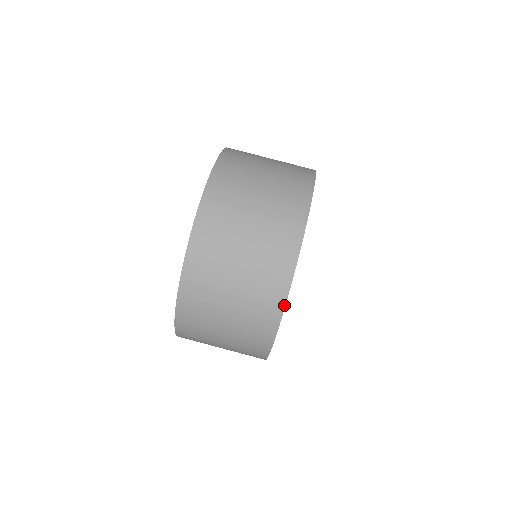
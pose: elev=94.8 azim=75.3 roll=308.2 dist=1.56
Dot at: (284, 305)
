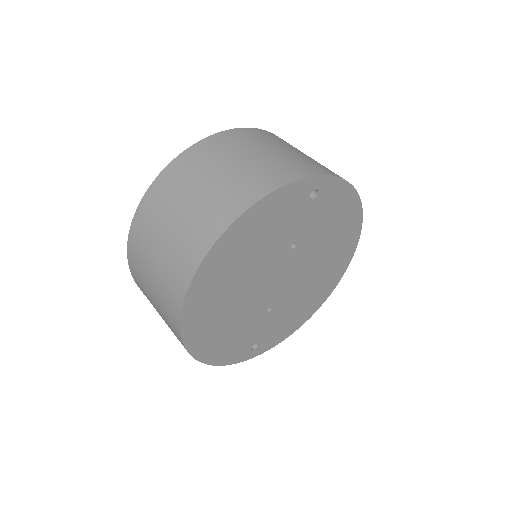
Dot at: (338, 177)
